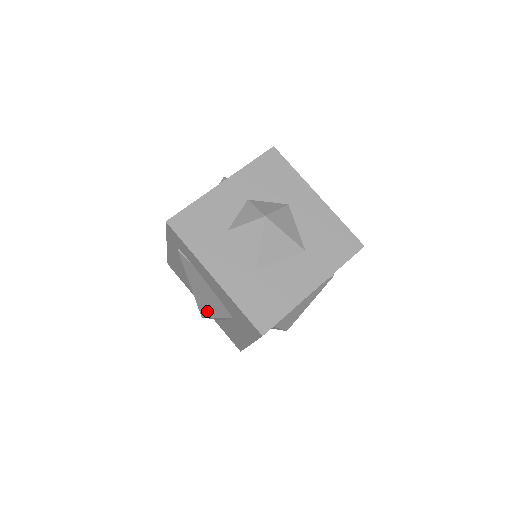
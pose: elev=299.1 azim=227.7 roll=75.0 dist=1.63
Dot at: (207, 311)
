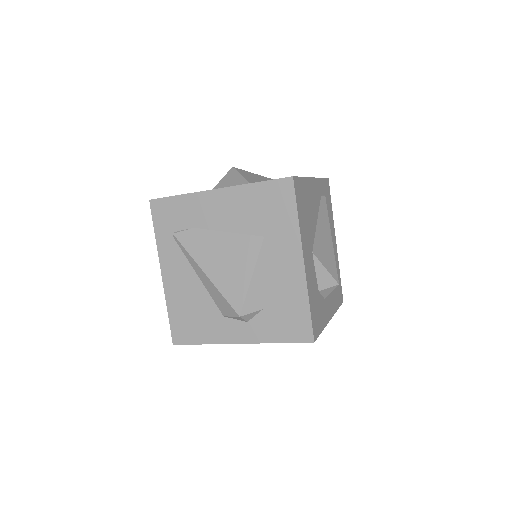
Dot at: (238, 287)
